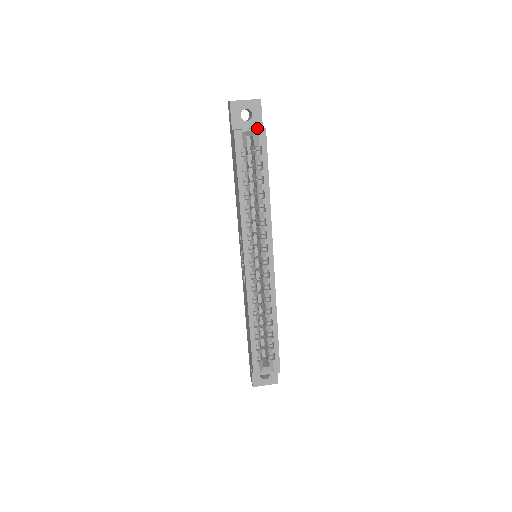
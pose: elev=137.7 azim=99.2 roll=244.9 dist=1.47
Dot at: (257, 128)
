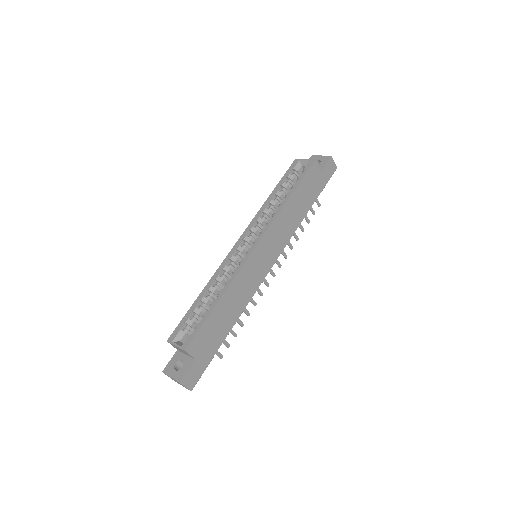
Dot at: (310, 159)
